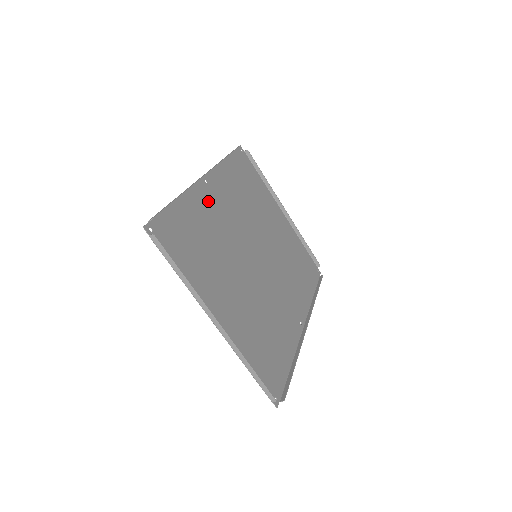
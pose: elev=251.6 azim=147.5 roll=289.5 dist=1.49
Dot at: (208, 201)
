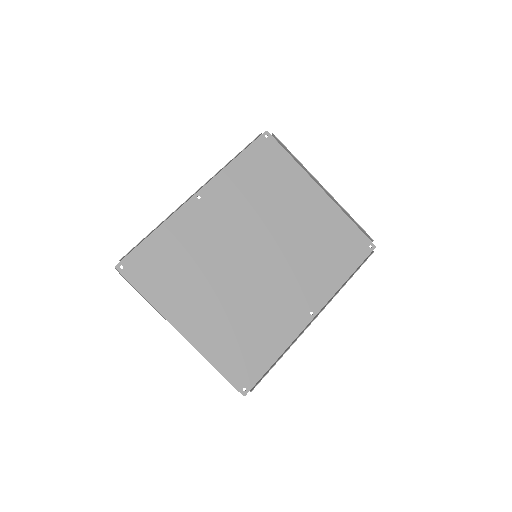
Dot at: (197, 217)
